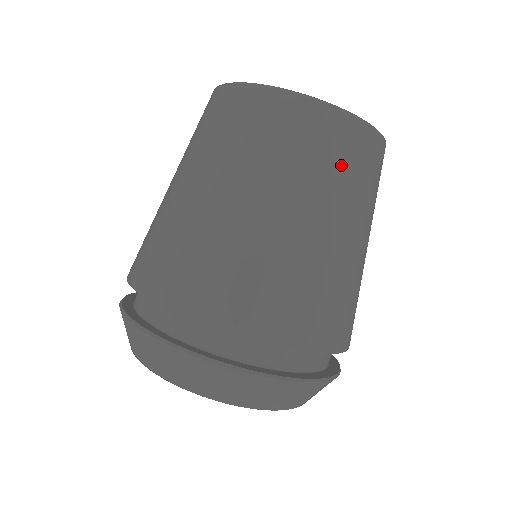
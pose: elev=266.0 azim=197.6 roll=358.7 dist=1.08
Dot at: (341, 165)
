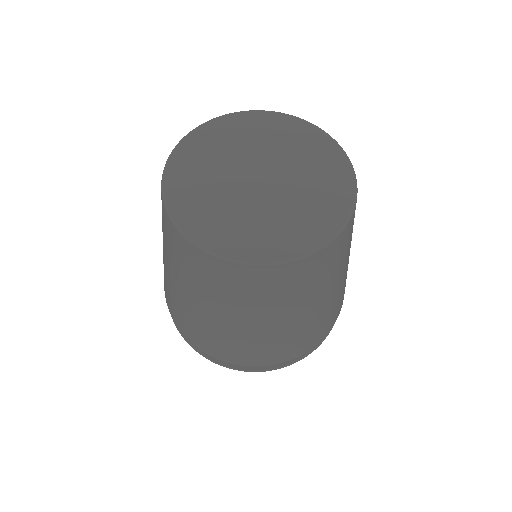
Dot at: (339, 259)
